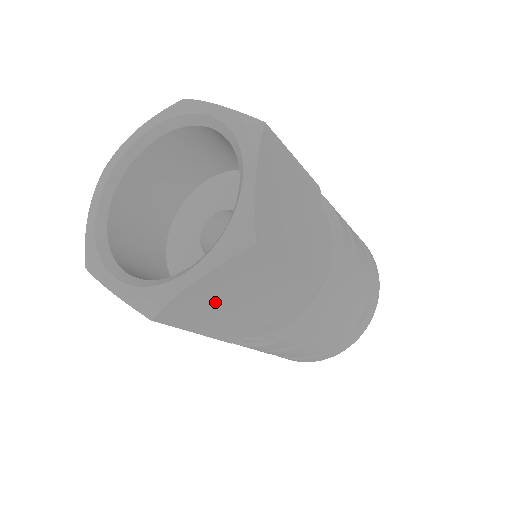
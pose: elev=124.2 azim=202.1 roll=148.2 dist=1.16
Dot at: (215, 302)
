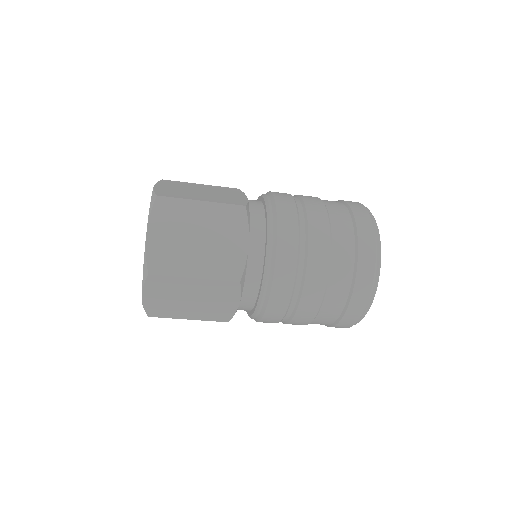
Dot at: occluded
